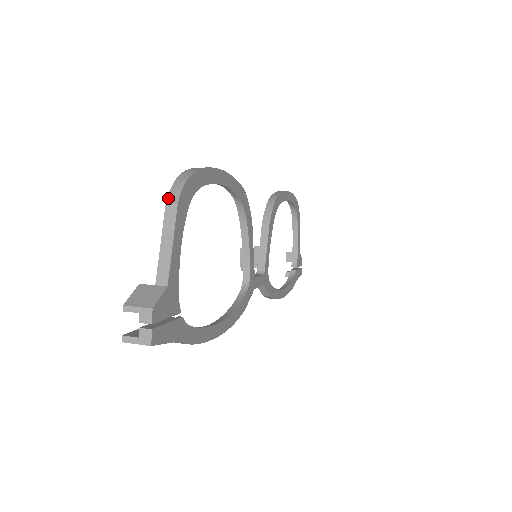
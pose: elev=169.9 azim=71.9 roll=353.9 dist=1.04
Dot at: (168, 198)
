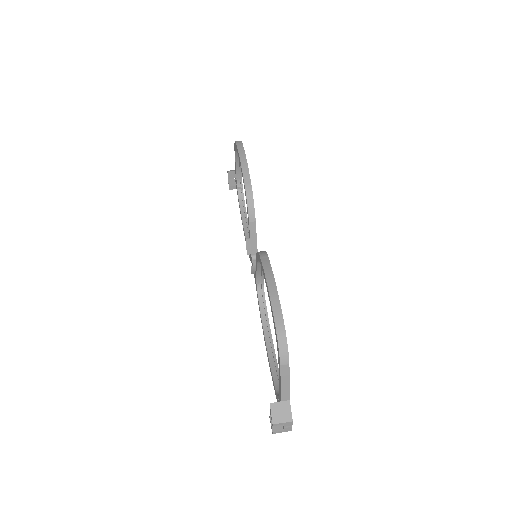
Dot at: (281, 362)
